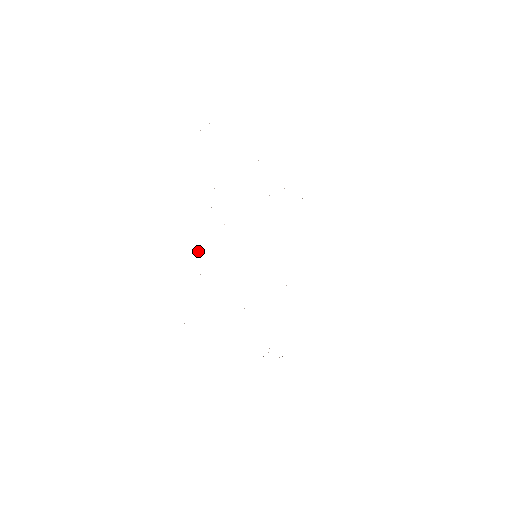
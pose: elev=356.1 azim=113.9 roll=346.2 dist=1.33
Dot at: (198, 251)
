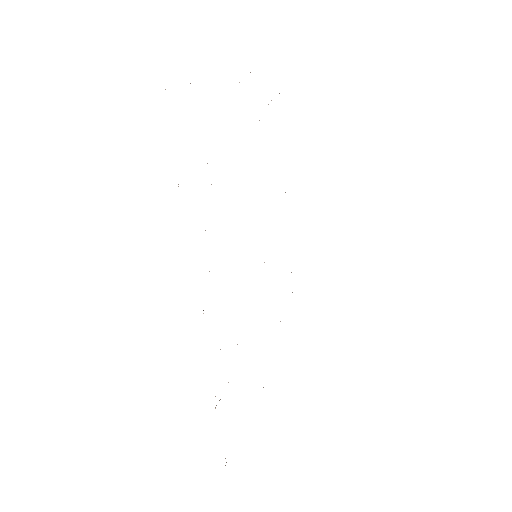
Dot at: occluded
